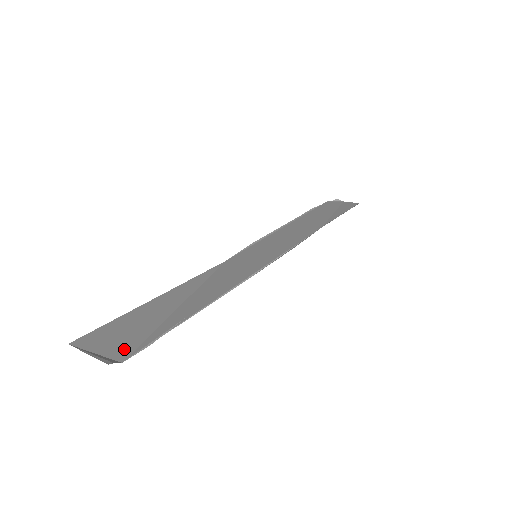
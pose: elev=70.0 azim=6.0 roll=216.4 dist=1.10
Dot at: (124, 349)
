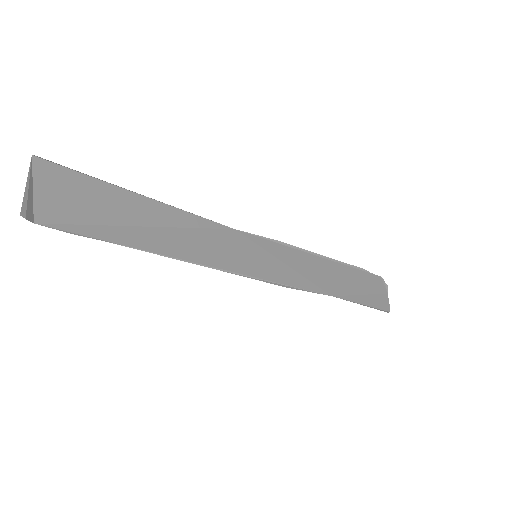
Dot at: (54, 213)
